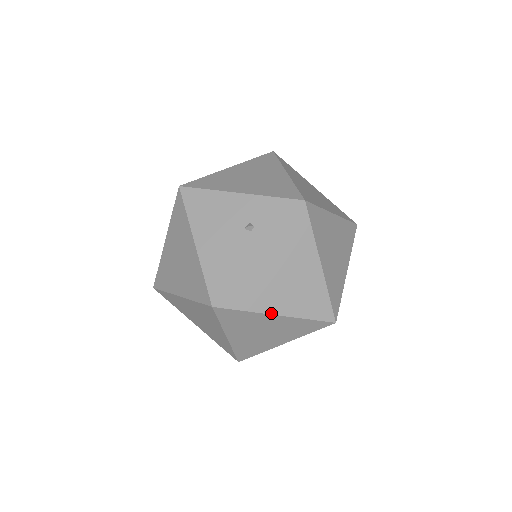
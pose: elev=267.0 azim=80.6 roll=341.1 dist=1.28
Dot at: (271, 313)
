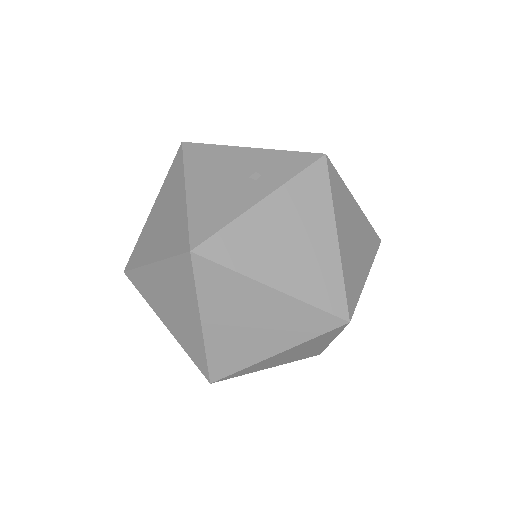
Dot at: (266, 283)
